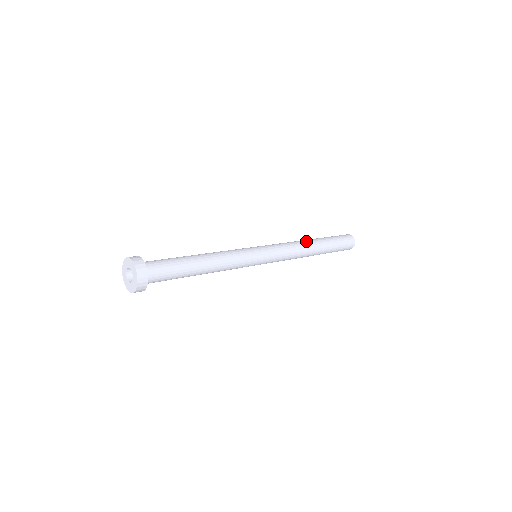
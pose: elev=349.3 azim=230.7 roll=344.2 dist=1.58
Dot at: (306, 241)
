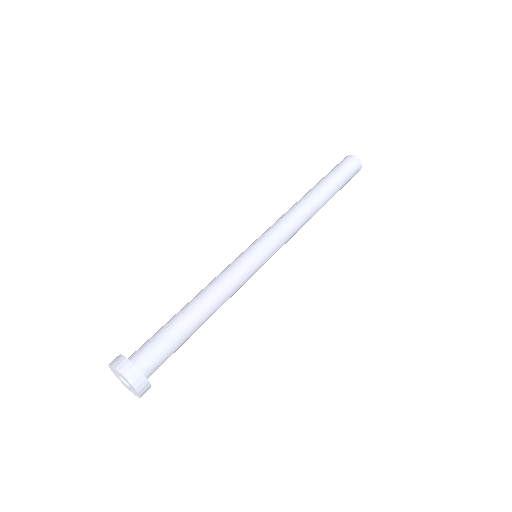
Dot at: (310, 202)
